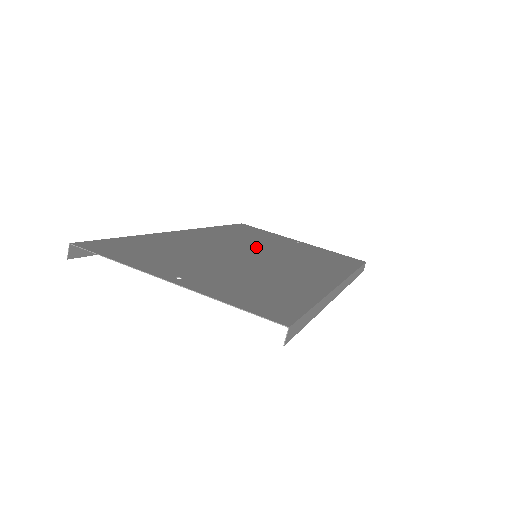
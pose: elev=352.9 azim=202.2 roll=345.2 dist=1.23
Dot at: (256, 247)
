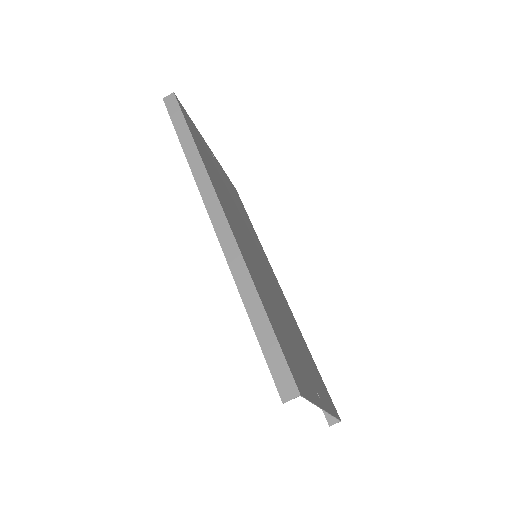
Dot at: occluded
